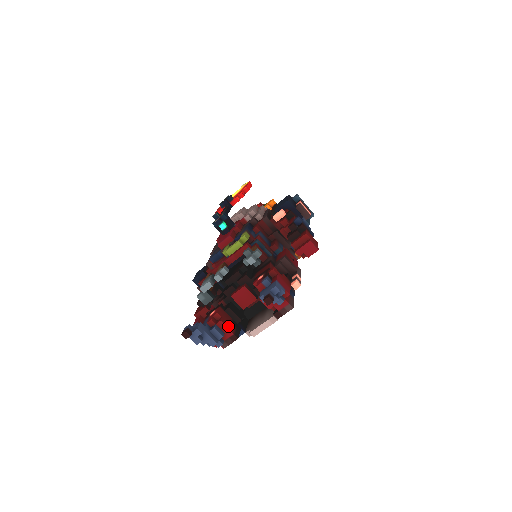
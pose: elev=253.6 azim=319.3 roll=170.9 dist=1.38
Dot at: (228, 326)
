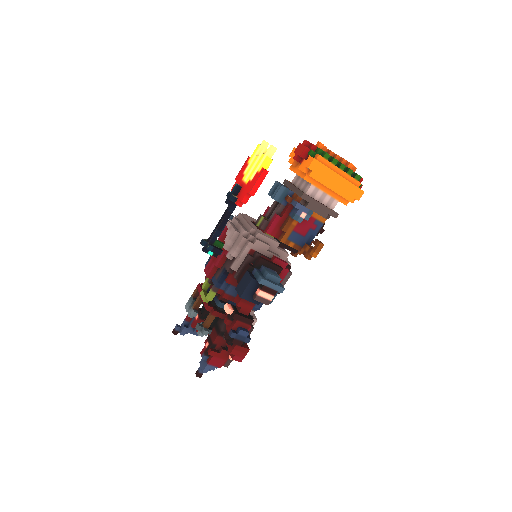
Dot at: occluded
